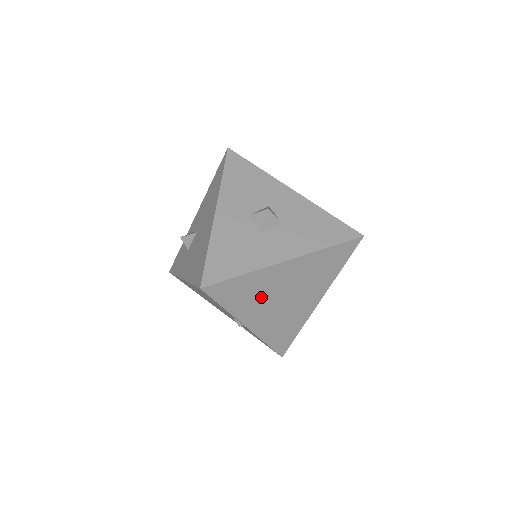
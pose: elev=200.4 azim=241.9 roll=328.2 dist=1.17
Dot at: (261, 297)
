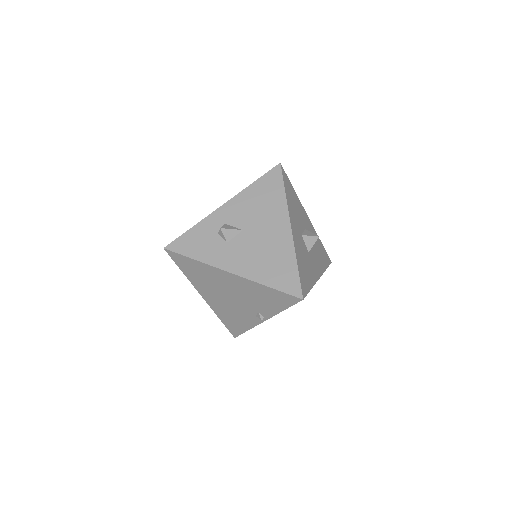
Dot at: occluded
